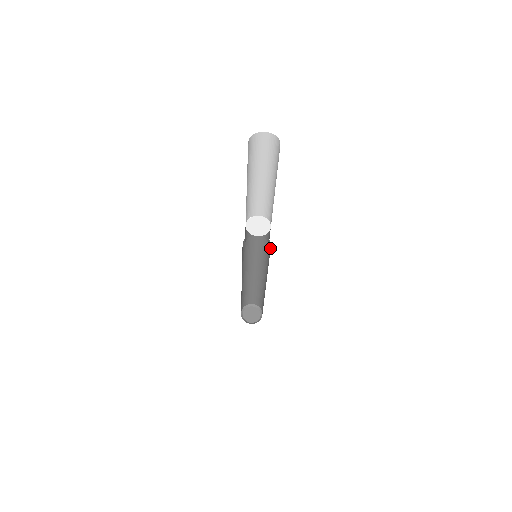
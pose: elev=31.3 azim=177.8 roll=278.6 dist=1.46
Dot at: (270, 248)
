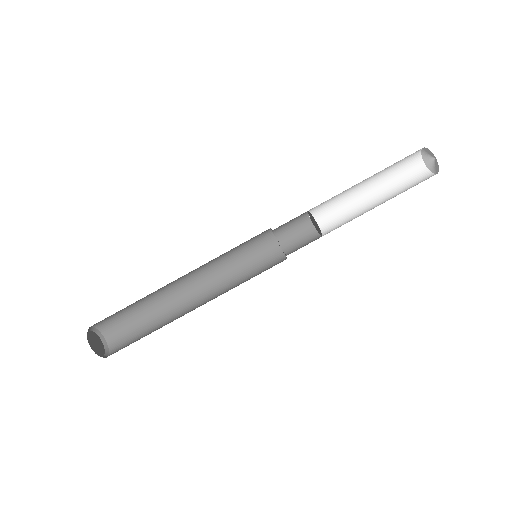
Dot at: (279, 262)
